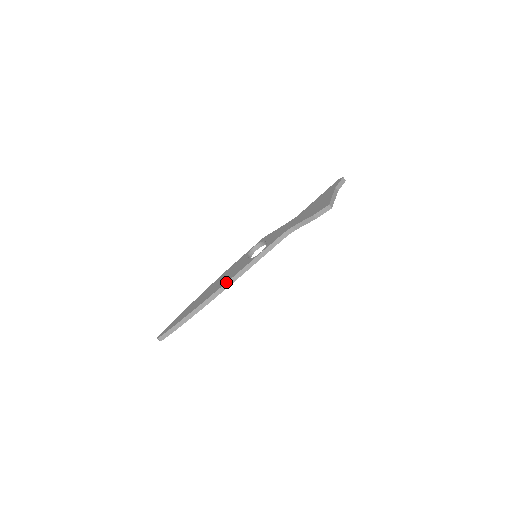
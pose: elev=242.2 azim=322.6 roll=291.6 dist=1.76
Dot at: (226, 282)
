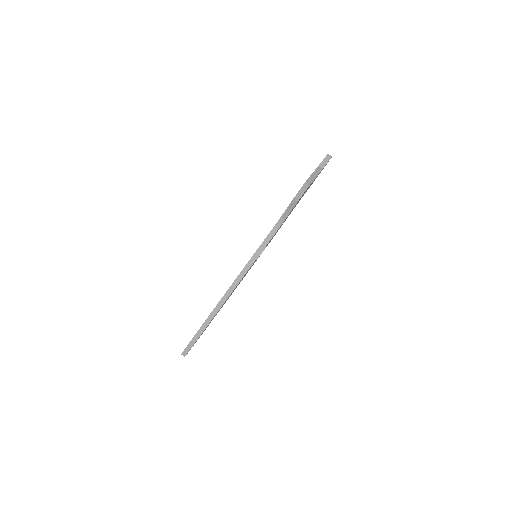
Dot at: (229, 287)
